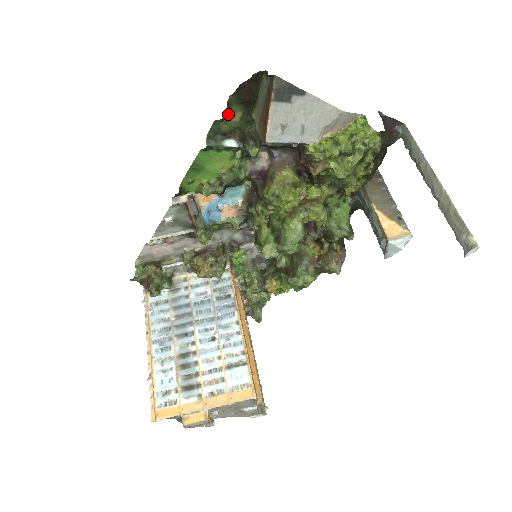
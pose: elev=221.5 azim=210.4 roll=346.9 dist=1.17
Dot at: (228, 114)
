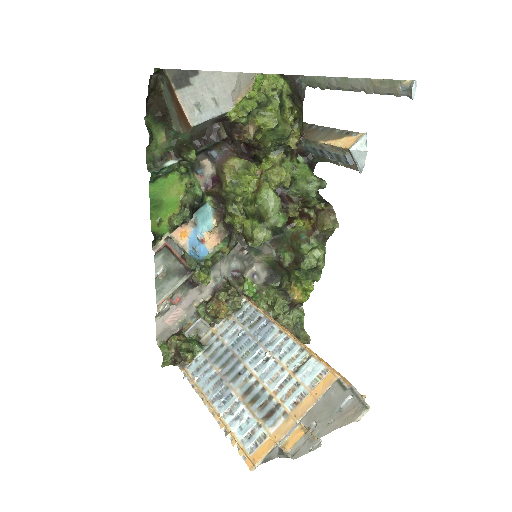
Dot at: (153, 138)
